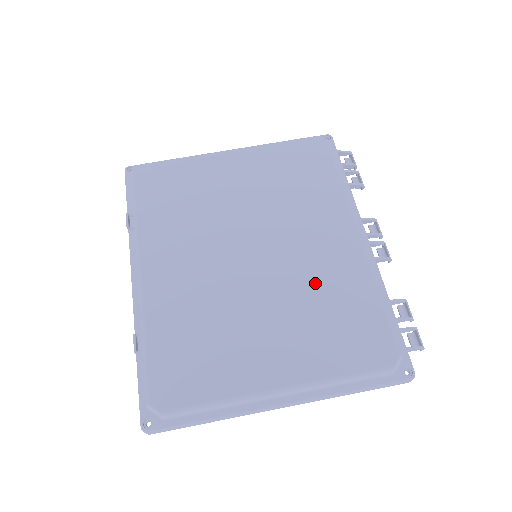
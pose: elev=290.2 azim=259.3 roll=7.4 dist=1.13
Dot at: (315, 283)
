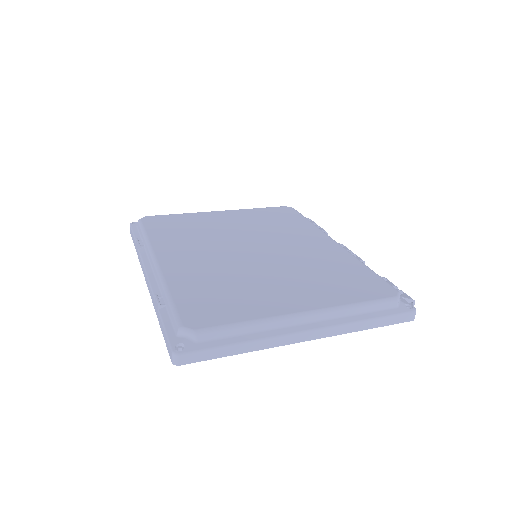
Dot at: (312, 262)
